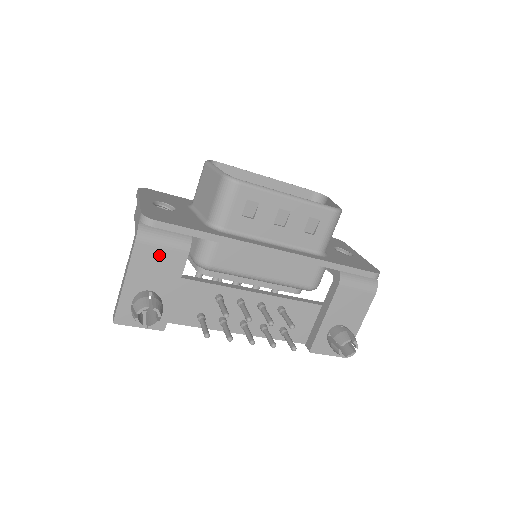
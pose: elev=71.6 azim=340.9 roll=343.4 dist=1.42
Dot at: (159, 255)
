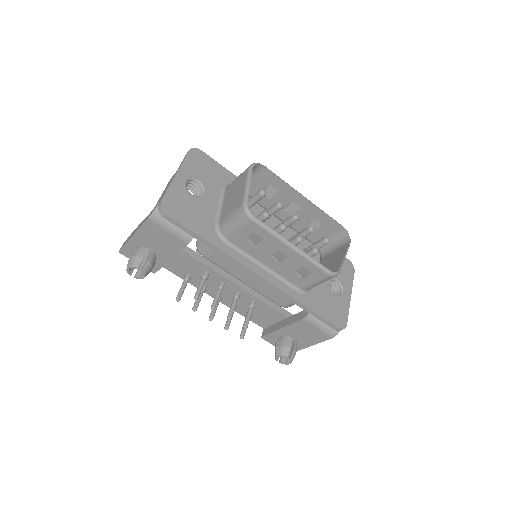
Dot at: (164, 235)
